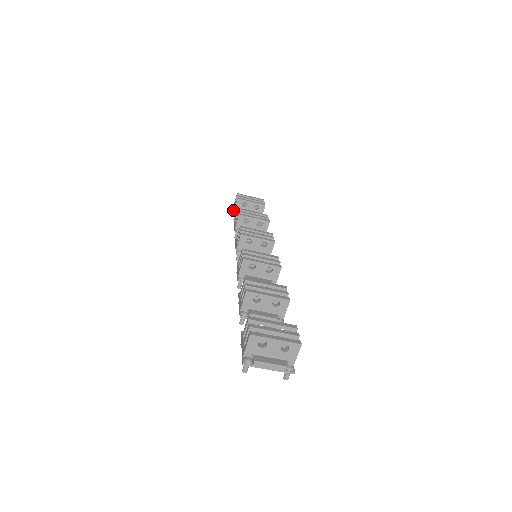
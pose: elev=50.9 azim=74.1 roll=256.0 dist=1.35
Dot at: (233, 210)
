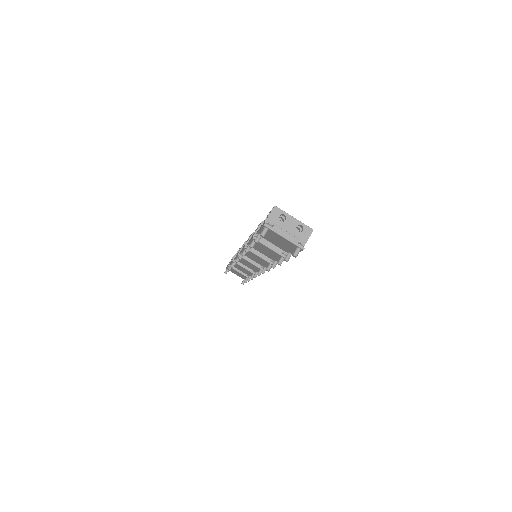
Dot at: occluded
